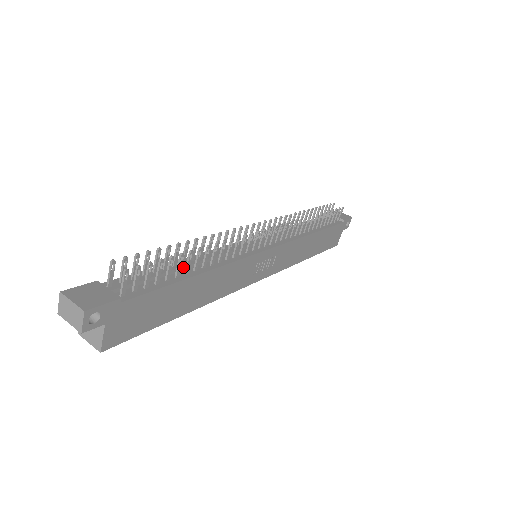
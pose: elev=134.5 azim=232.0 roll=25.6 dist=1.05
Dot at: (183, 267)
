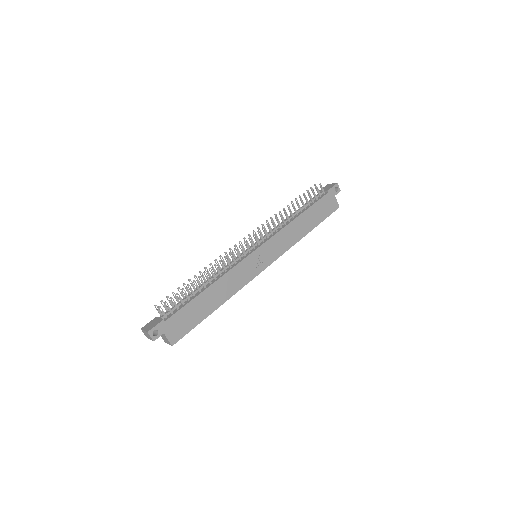
Dot at: (198, 289)
